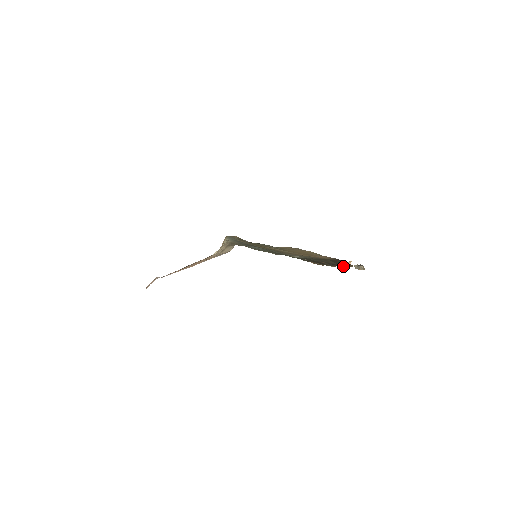
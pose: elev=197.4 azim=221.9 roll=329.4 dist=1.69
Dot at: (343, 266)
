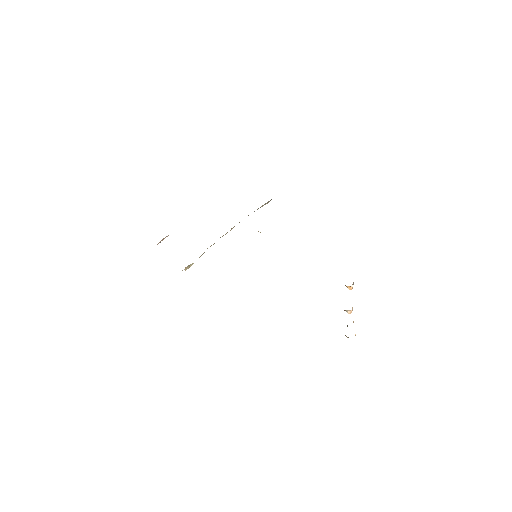
Dot at: occluded
